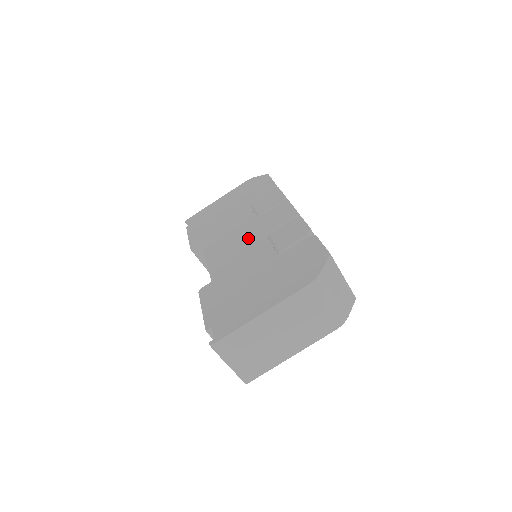
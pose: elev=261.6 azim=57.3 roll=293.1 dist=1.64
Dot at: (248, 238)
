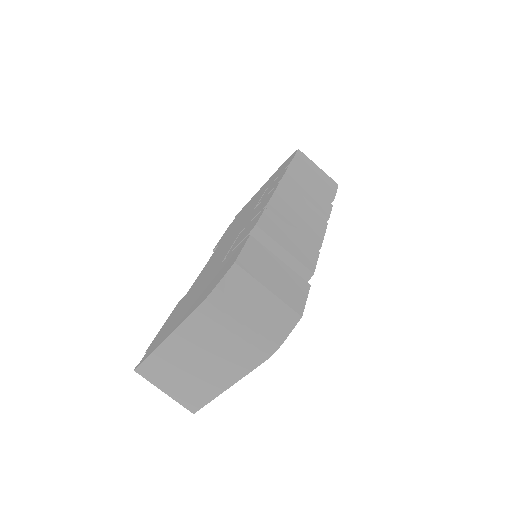
Dot at: (232, 238)
